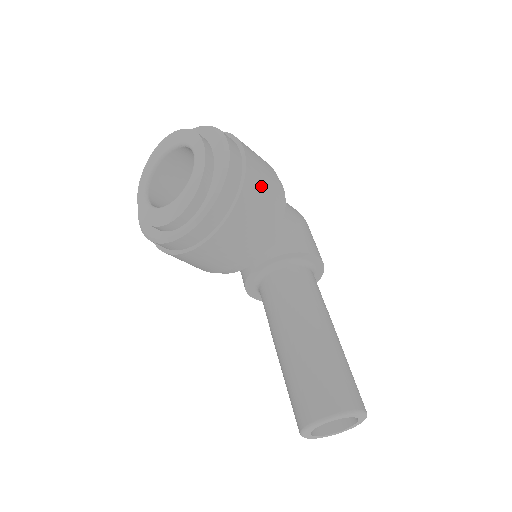
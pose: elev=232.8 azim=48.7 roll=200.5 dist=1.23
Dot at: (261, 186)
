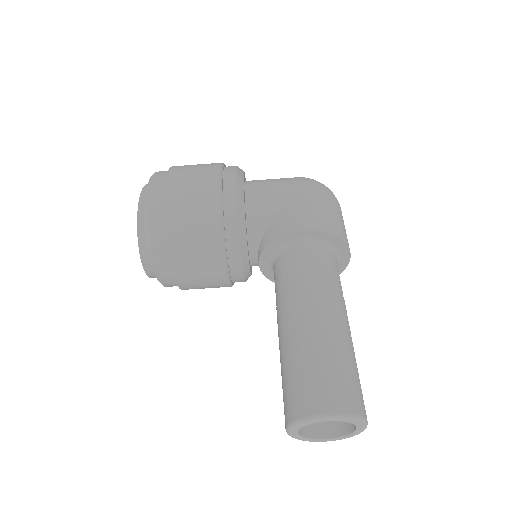
Dot at: (189, 207)
